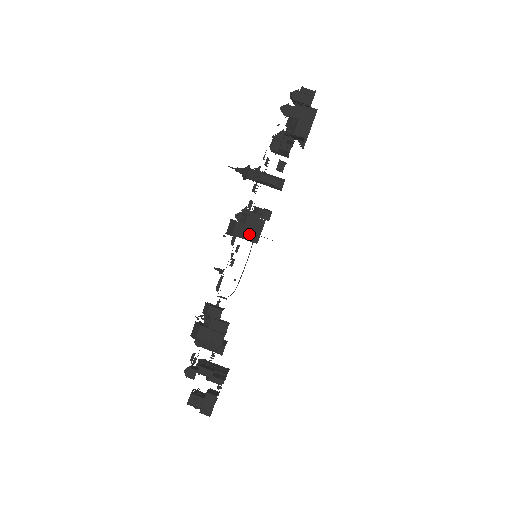
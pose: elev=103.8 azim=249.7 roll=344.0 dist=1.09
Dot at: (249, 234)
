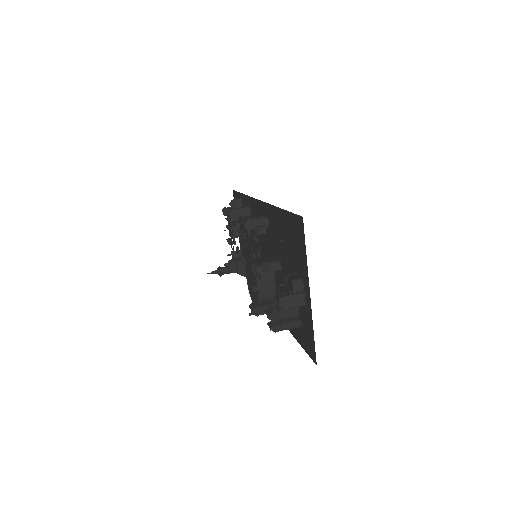
Dot at: (242, 208)
